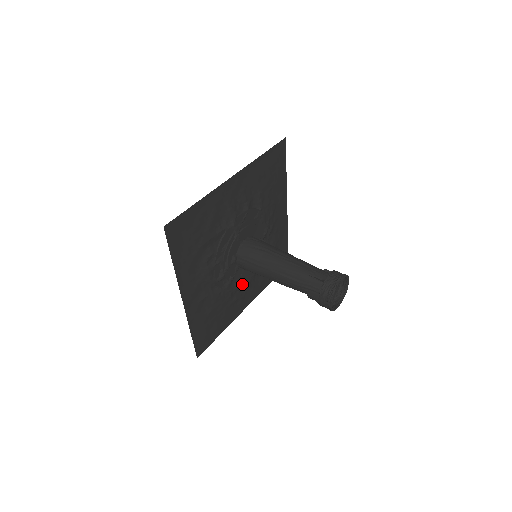
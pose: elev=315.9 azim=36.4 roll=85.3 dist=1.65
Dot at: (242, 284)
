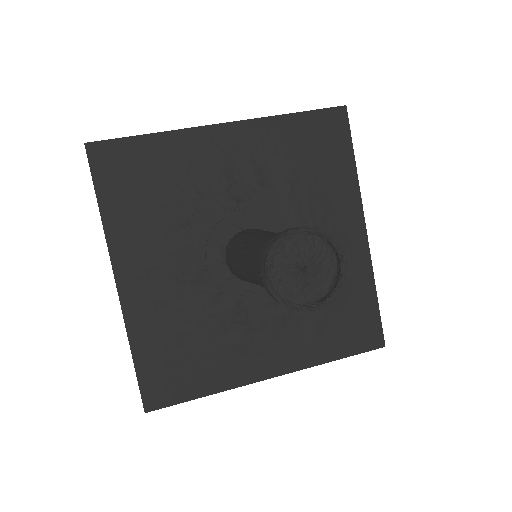
Dot at: (250, 318)
